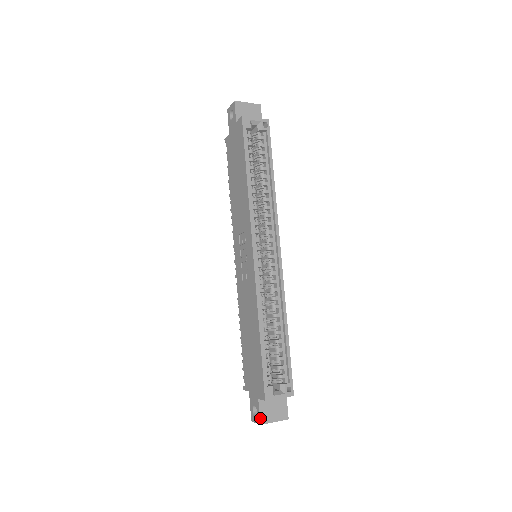
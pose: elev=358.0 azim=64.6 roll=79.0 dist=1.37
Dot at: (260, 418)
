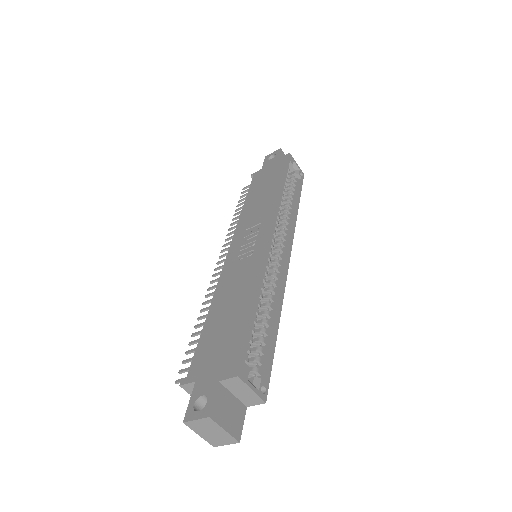
Dot at: (212, 407)
